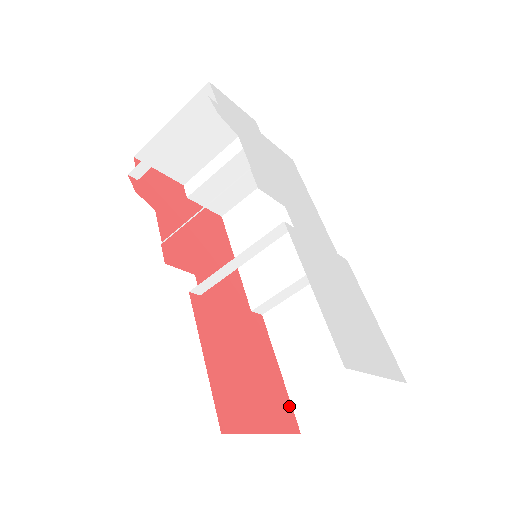
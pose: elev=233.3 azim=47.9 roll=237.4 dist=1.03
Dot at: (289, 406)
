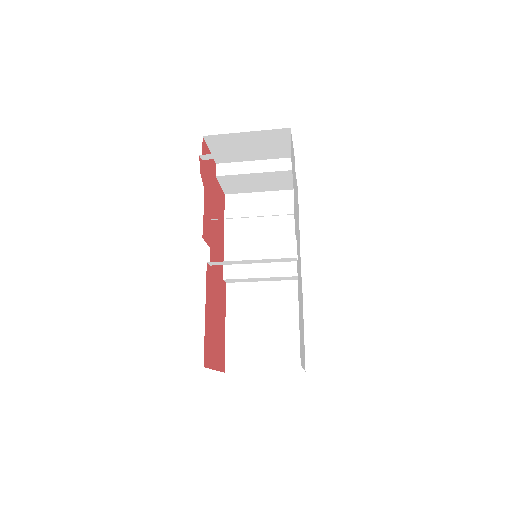
Dot at: (224, 353)
